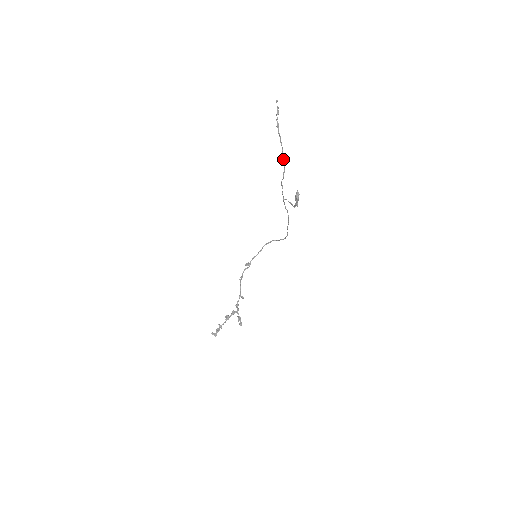
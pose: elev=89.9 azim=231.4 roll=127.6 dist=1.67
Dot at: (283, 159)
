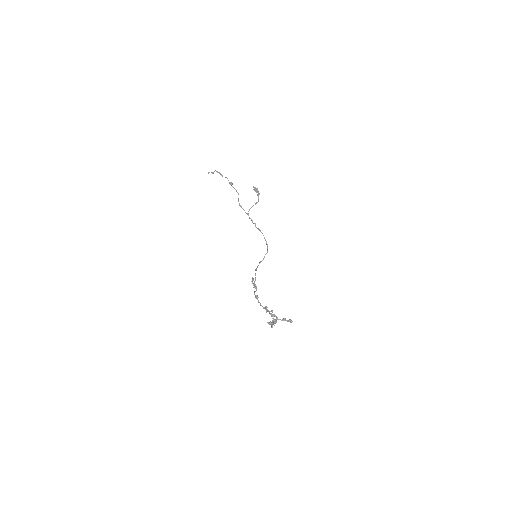
Dot at: (232, 183)
